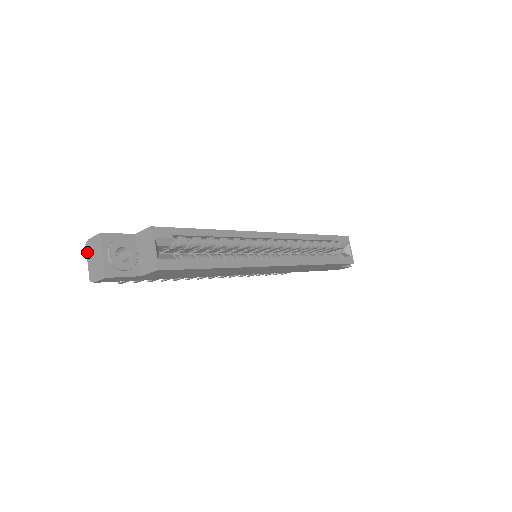
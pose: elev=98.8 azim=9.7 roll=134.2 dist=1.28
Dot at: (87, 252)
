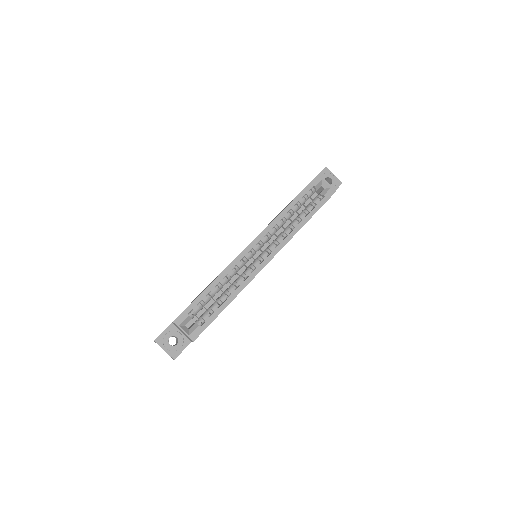
Dot at: occluded
